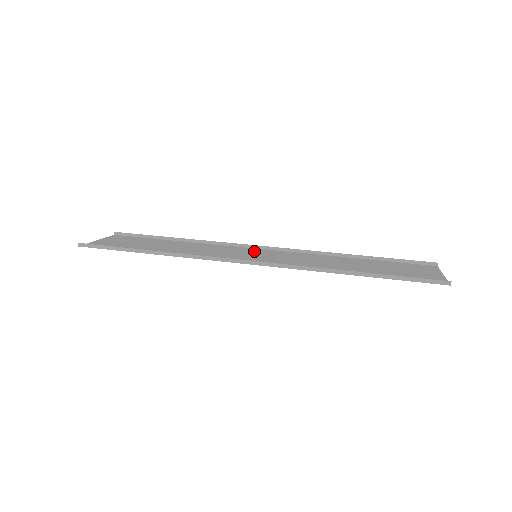
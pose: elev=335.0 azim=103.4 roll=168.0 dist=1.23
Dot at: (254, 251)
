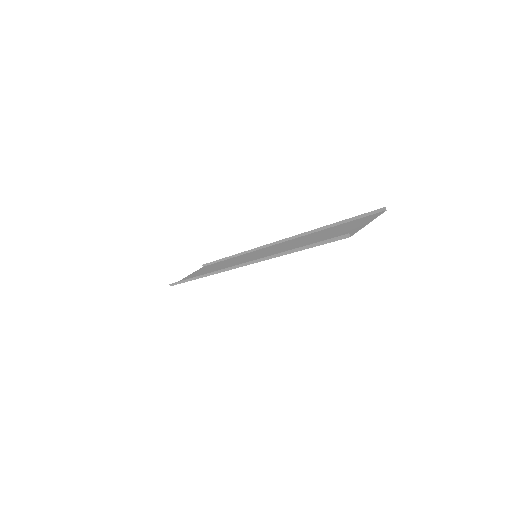
Dot at: (263, 250)
